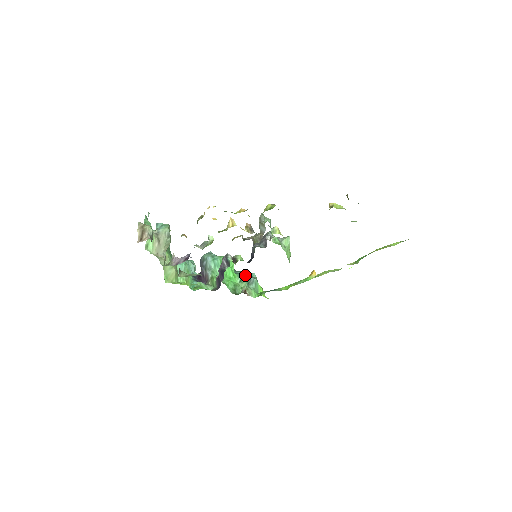
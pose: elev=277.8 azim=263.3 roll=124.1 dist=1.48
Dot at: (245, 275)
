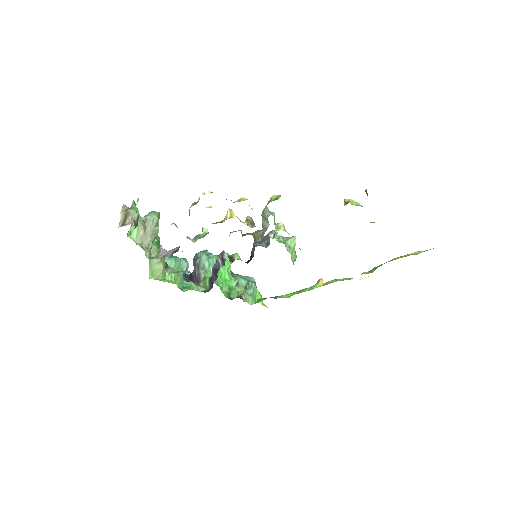
Dot at: (243, 278)
